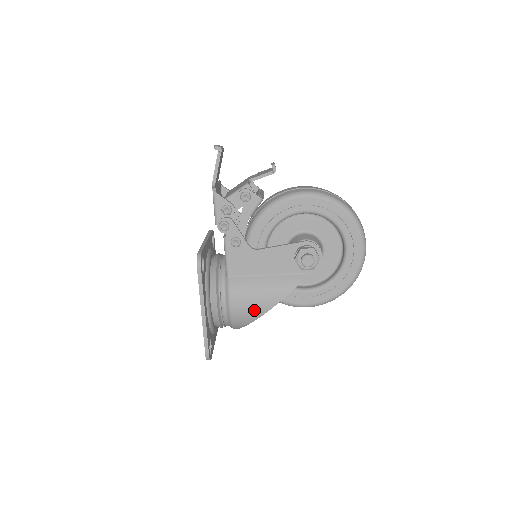
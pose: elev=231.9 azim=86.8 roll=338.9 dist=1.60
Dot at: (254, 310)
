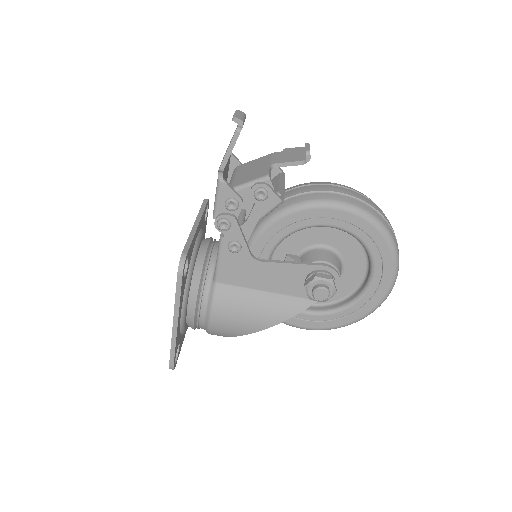
Dot at: (239, 328)
